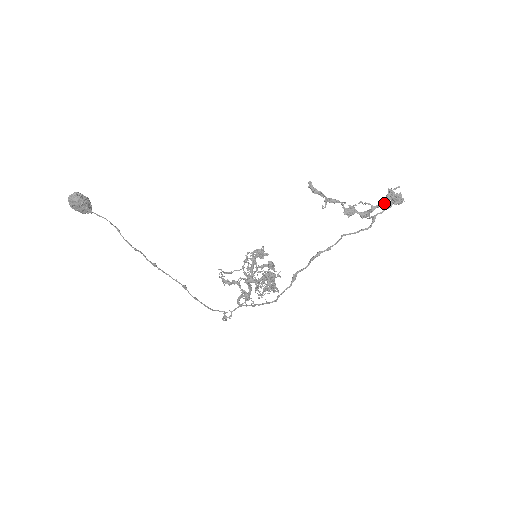
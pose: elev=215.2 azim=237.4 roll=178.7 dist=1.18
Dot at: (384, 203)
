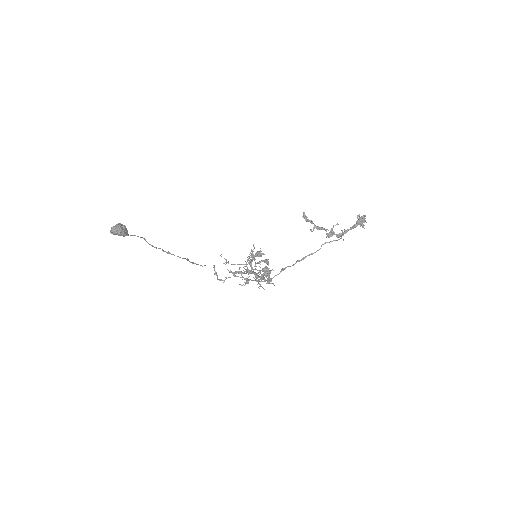
Dot at: occluded
